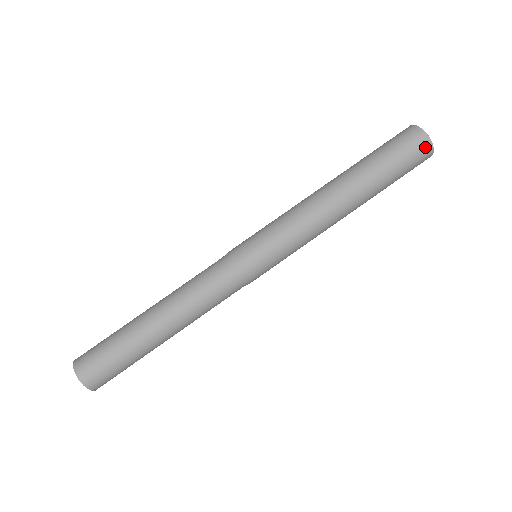
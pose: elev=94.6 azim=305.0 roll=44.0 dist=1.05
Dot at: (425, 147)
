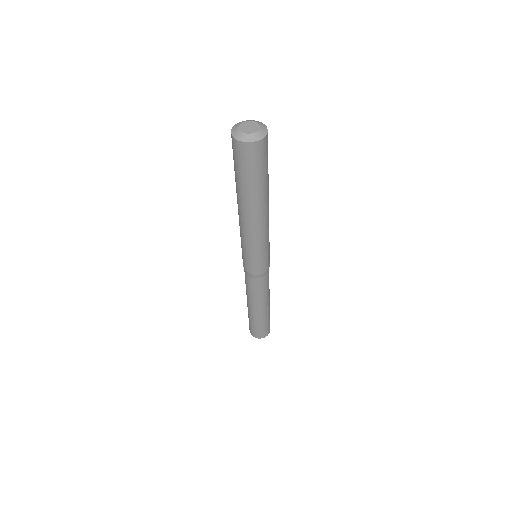
Dot at: (245, 149)
